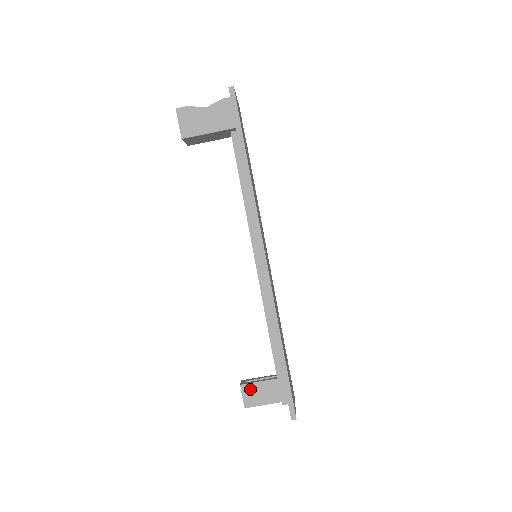
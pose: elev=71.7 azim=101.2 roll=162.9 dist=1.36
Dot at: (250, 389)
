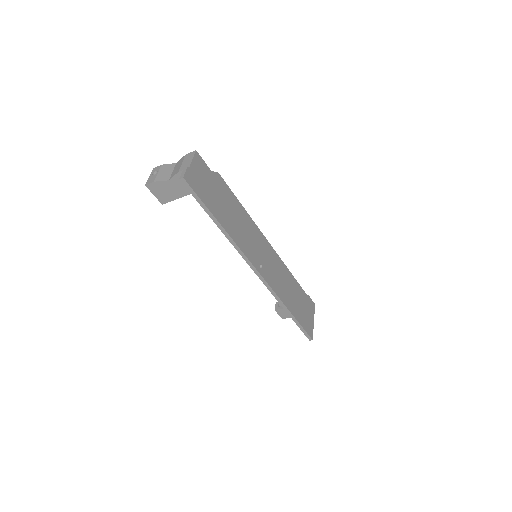
Dot at: (282, 311)
